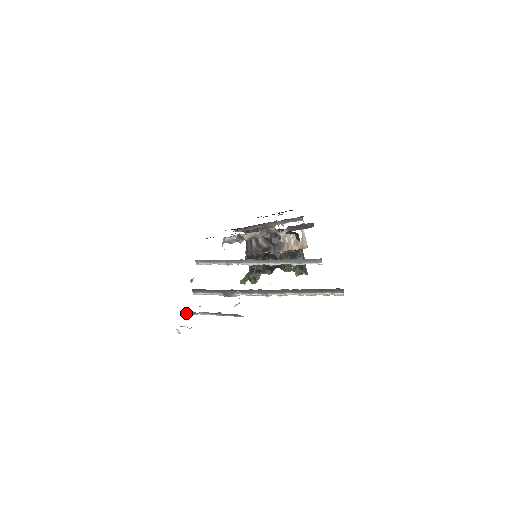
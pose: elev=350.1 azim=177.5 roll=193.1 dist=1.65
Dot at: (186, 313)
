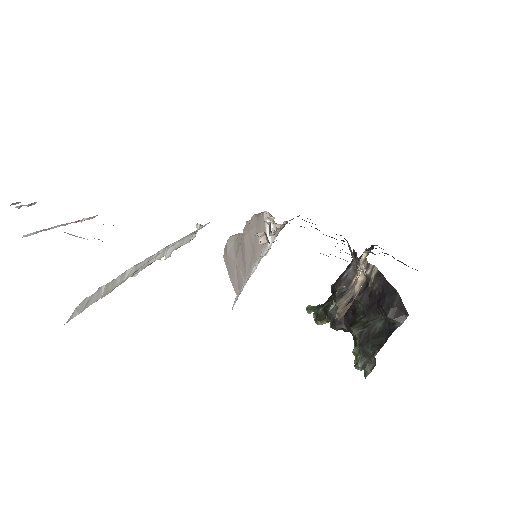
Dot at: occluded
